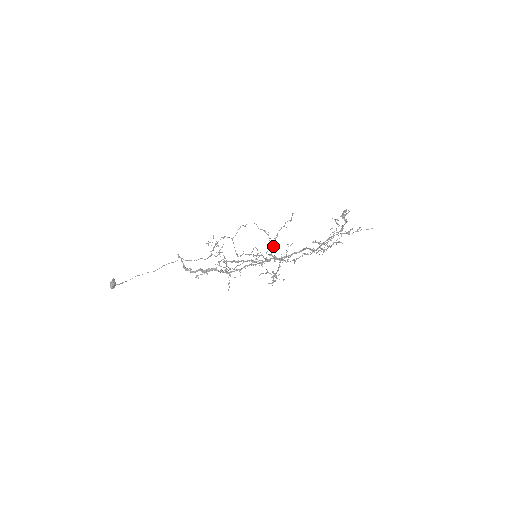
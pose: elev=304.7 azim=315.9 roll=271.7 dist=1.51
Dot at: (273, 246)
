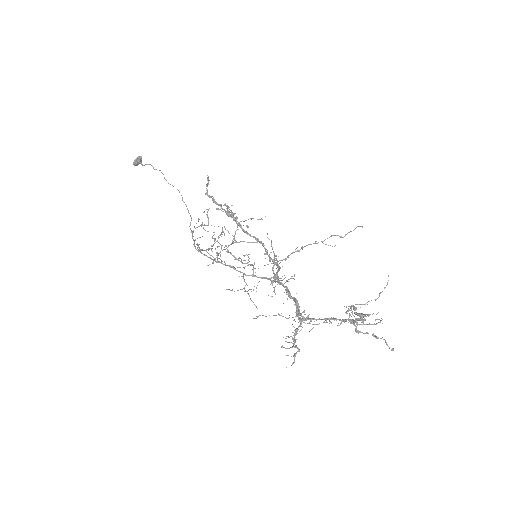
Dot at: occluded
